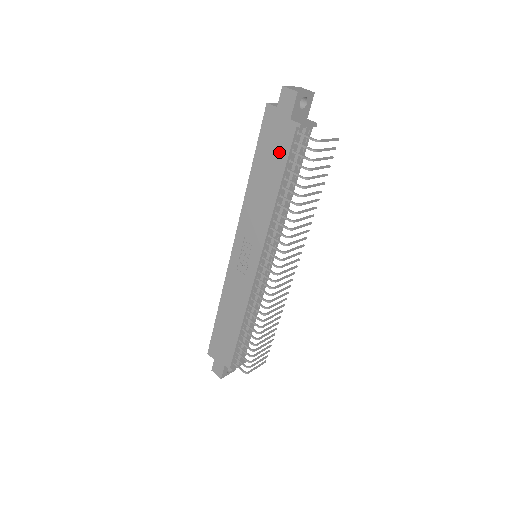
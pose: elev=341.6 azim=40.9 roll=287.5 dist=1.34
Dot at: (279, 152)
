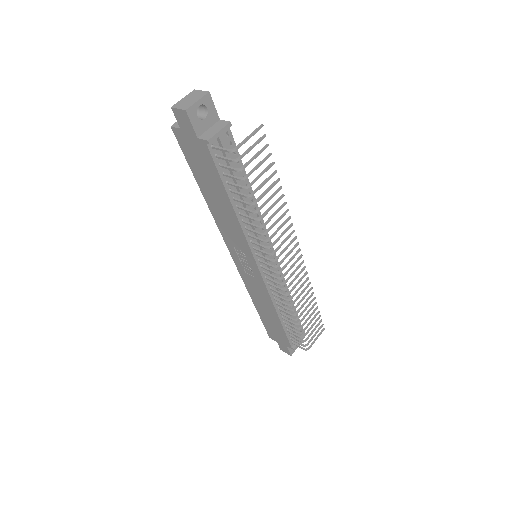
Dot at: (209, 170)
